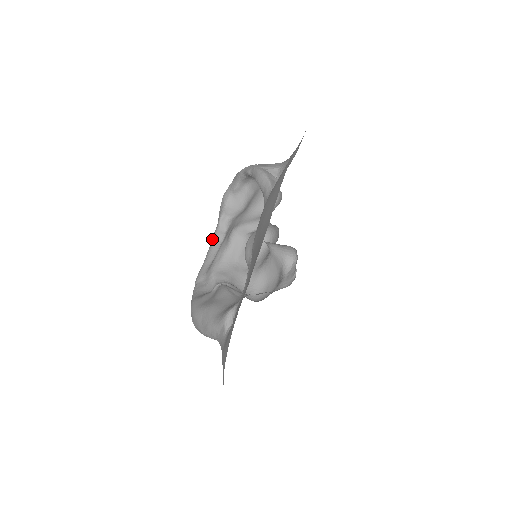
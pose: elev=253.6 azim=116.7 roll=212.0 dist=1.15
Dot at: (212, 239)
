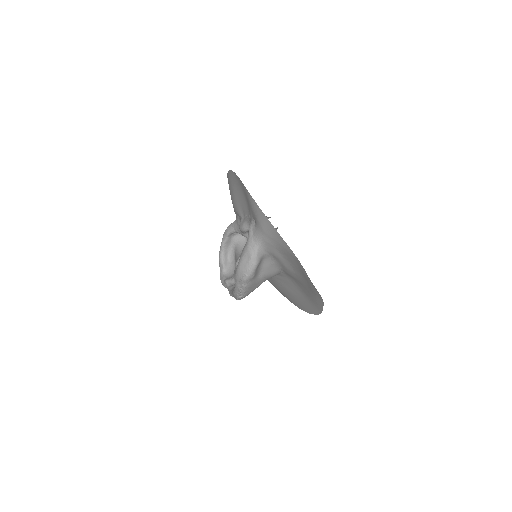
Dot at: (230, 291)
